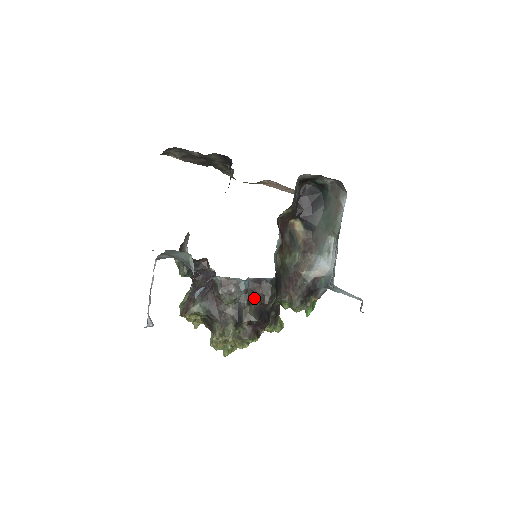
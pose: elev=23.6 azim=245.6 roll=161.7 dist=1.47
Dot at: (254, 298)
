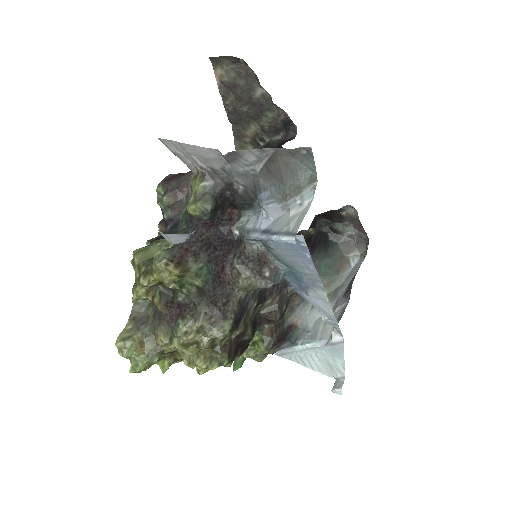
Dot at: (262, 303)
